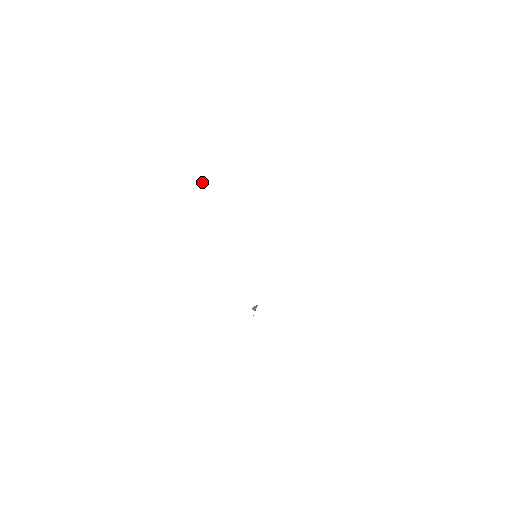
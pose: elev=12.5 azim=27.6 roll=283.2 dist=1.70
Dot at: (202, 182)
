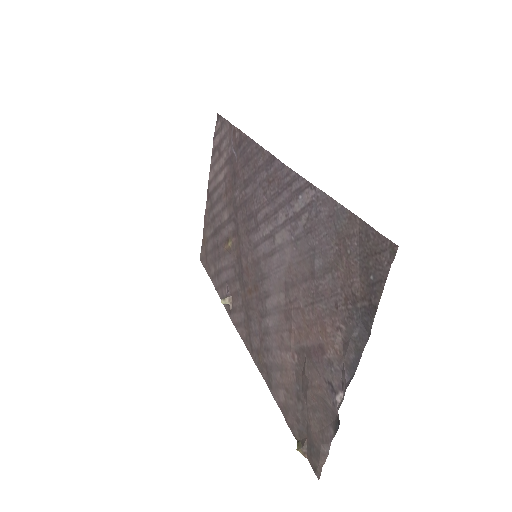
Dot at: (374, 303)
